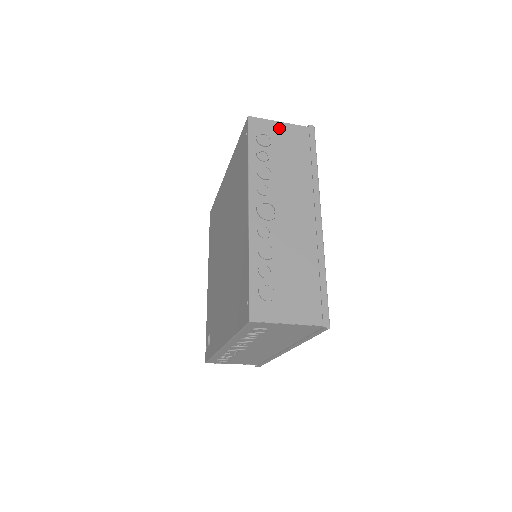
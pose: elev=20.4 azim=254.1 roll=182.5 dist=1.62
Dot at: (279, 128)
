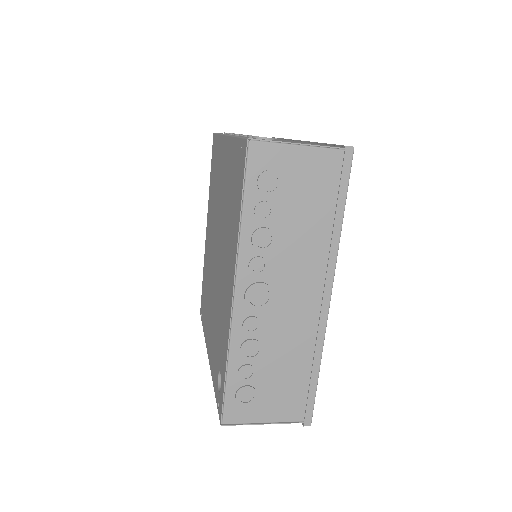
Dot at: occluded
